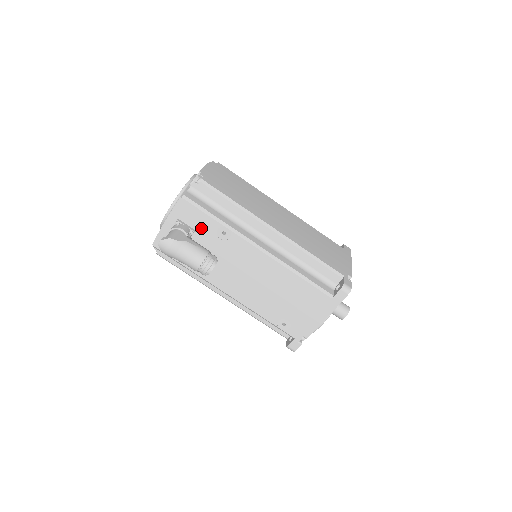
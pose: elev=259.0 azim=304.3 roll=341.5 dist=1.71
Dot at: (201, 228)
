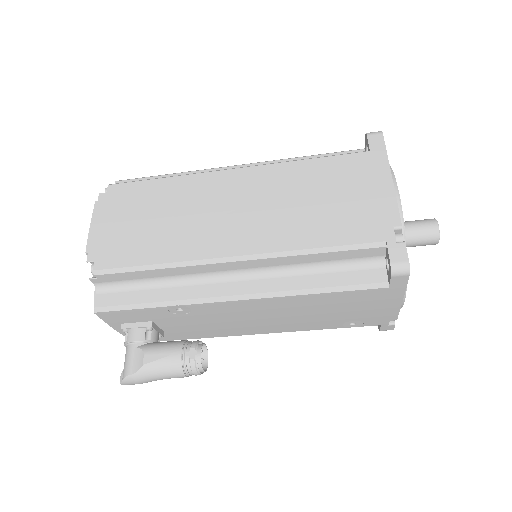
Dot at: (152, 318)
